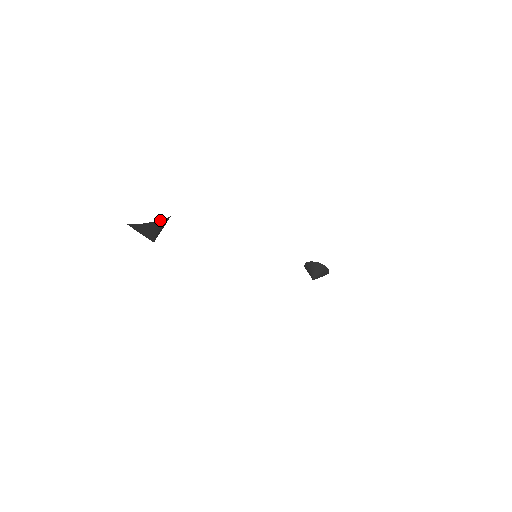
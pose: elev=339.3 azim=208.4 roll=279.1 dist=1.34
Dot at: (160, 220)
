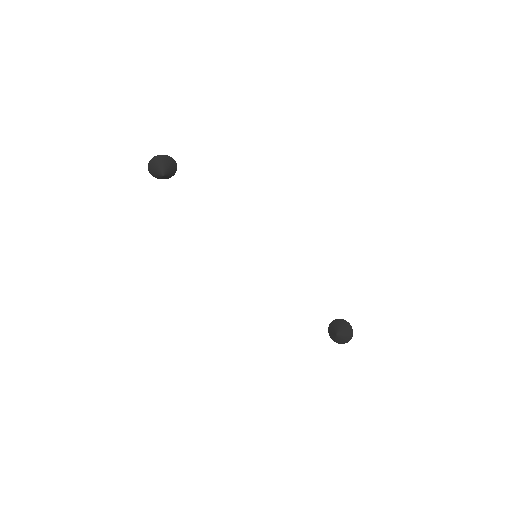
Dot at: (167, 156)
